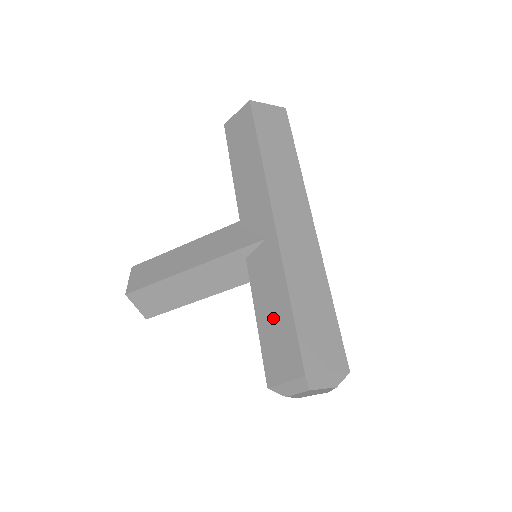
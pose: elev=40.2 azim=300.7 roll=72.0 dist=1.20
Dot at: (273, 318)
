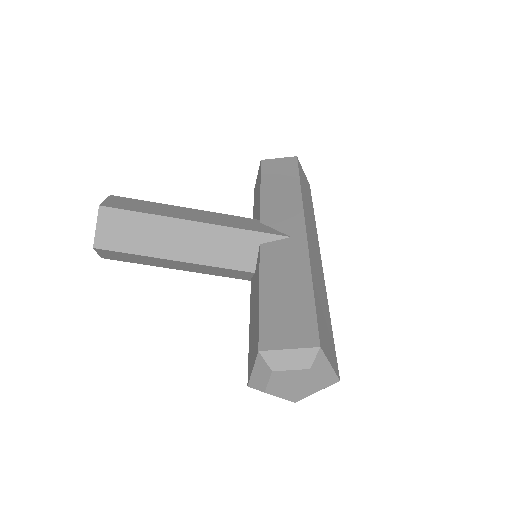
Dot at: (285, 293)
